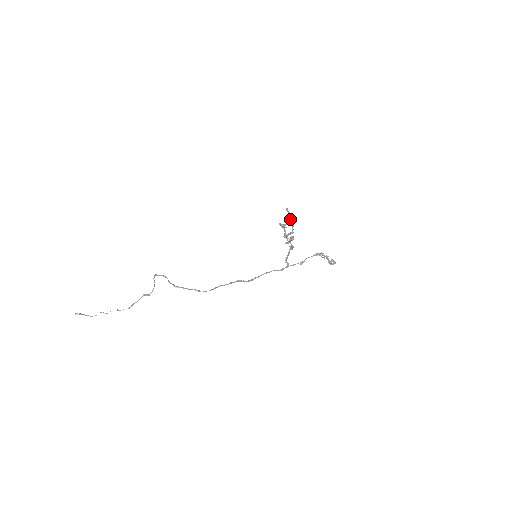
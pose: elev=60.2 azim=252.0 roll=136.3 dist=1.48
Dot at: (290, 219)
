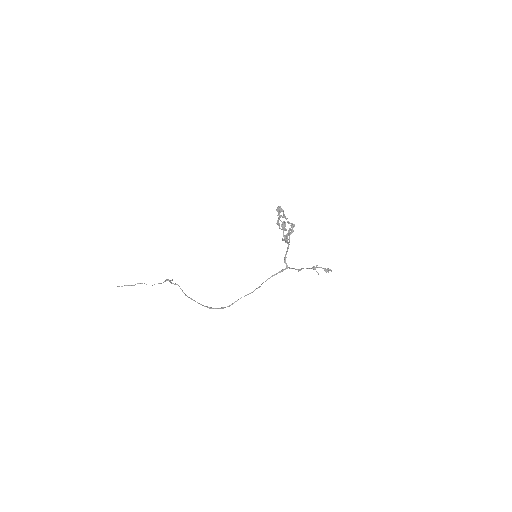
Dot at: (283, 230)
